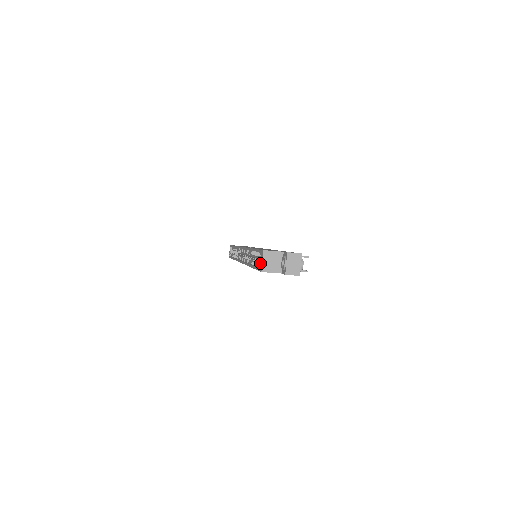
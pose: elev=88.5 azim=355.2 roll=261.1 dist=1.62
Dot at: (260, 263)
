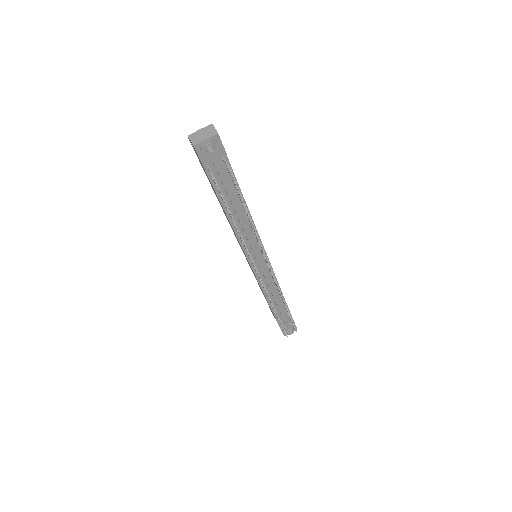
Dot at: occluded
